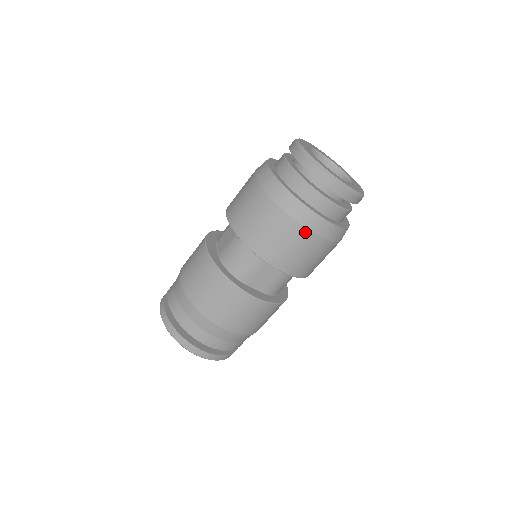
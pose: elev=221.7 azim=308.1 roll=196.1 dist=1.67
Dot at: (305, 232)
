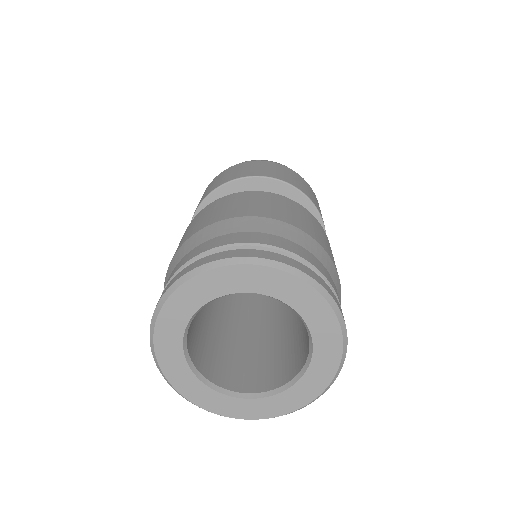
Dot at: (254, 162)
